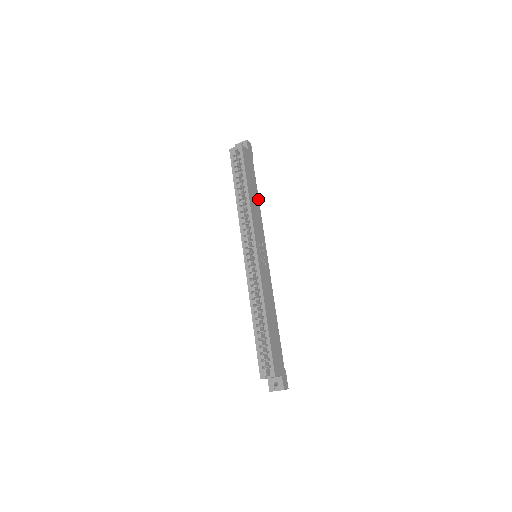
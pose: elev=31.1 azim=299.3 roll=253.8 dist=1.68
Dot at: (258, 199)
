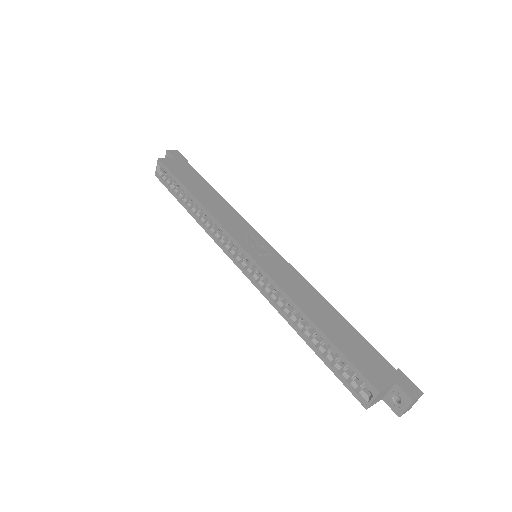
Dot at: (218, 195)
